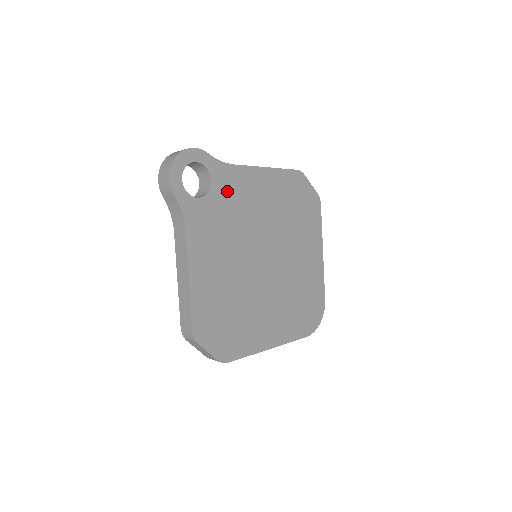
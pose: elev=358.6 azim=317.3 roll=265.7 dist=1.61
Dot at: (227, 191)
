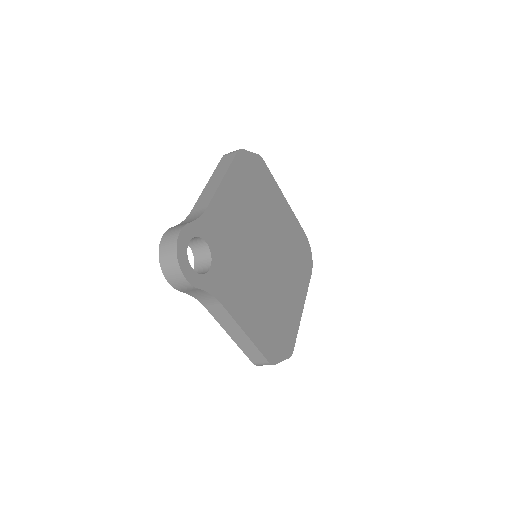
Dot at: (218, 236)
